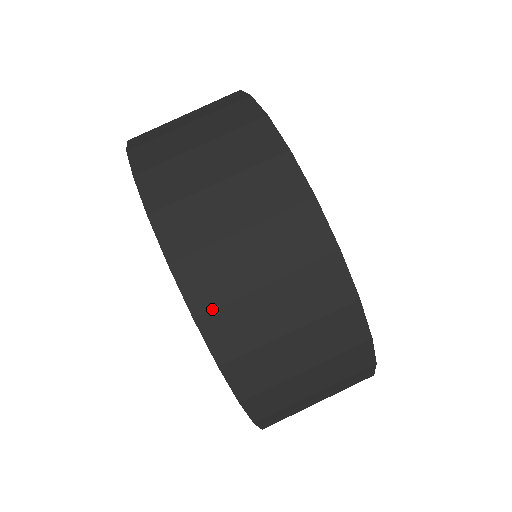
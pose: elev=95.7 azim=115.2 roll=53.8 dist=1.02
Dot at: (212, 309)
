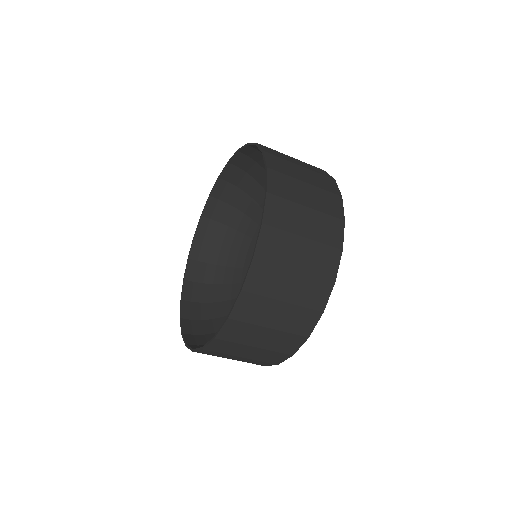
Dot at: occluded
